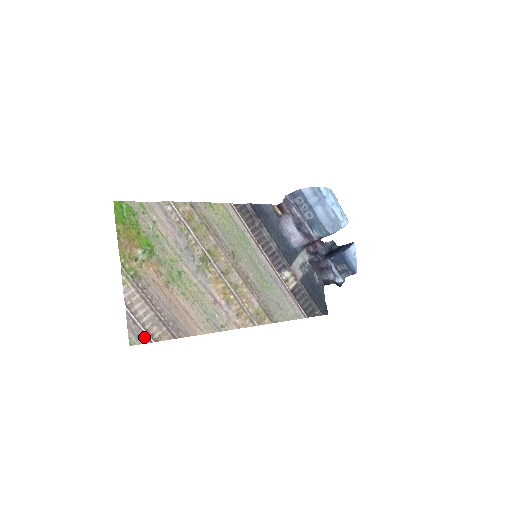
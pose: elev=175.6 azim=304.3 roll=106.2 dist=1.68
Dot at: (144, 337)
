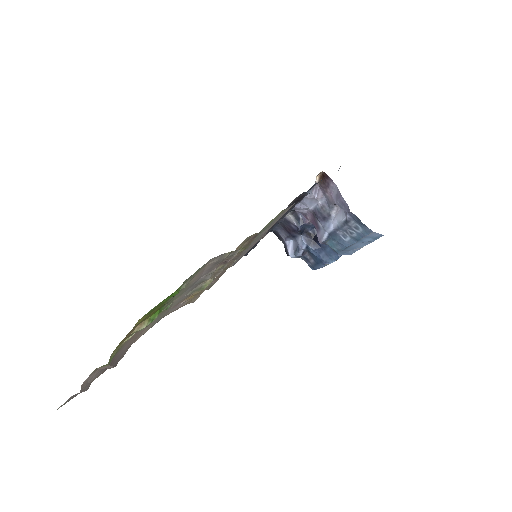
Dot at: (79, 393)
